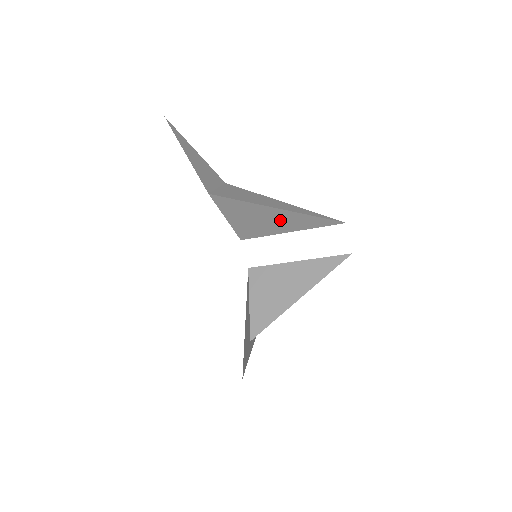
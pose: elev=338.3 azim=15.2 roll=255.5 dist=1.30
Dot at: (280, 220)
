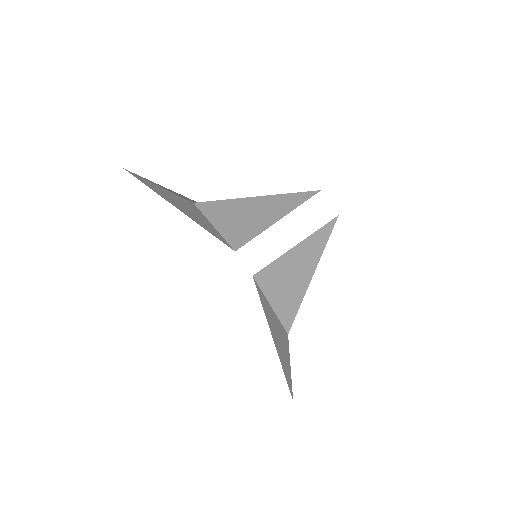
Dot at: (264, 210)
